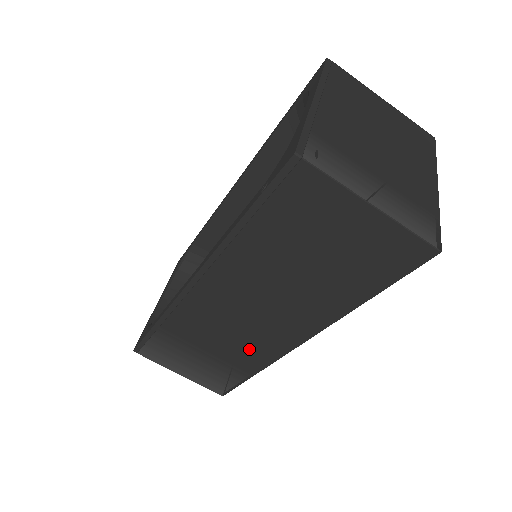
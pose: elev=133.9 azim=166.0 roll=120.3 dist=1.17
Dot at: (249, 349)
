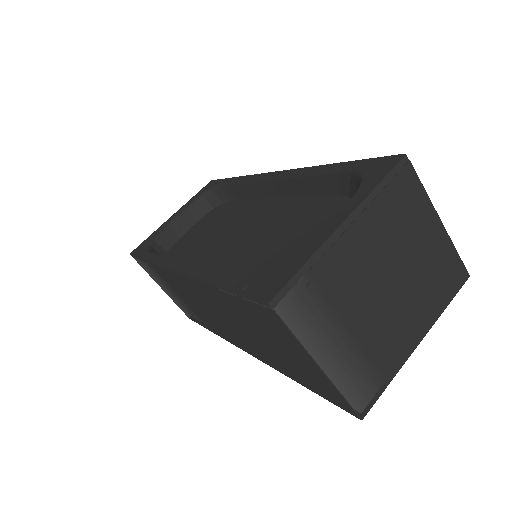
Dot at: (211, 323)
